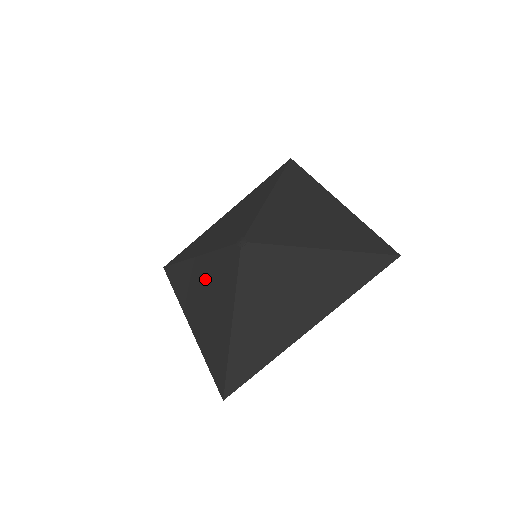
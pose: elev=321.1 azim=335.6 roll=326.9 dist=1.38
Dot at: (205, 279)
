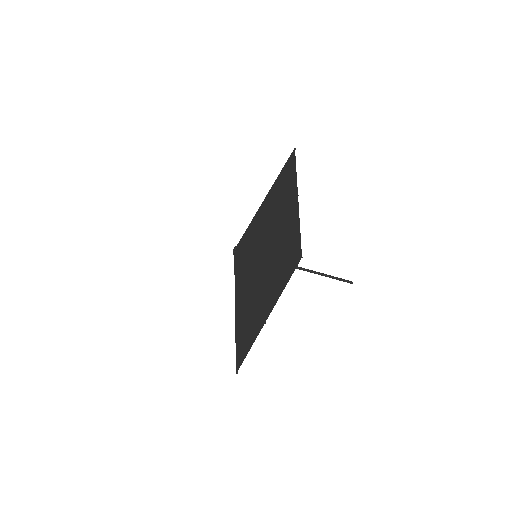
Dot at: occluded
